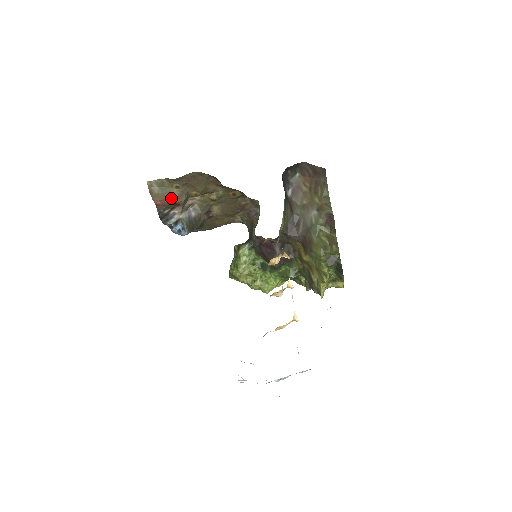
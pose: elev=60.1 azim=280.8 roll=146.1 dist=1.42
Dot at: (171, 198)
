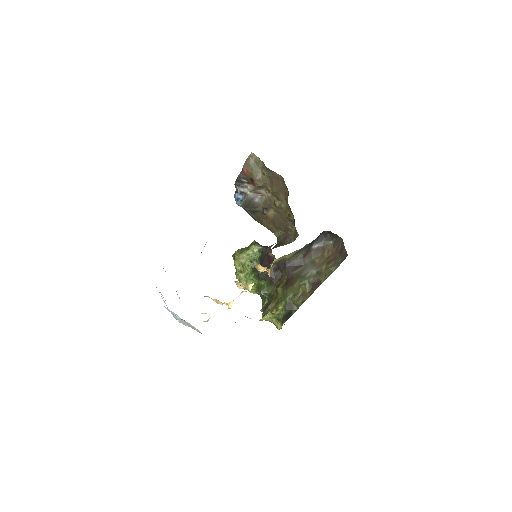
Dot at: (254, 176)
